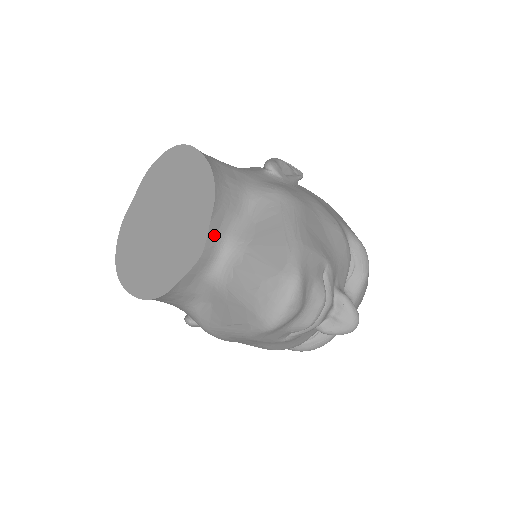
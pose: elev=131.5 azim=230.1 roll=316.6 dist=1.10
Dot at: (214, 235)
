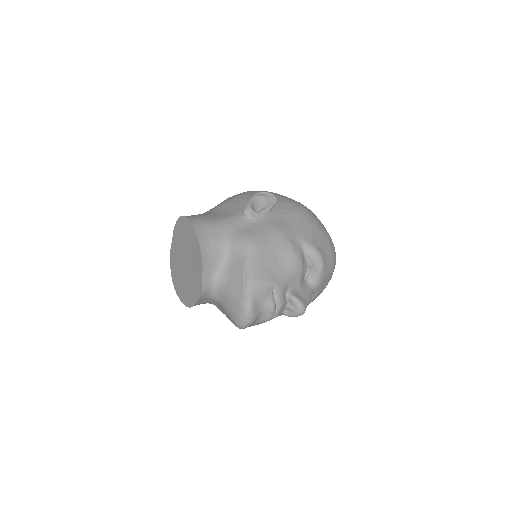
Dot at: (207, 280)
